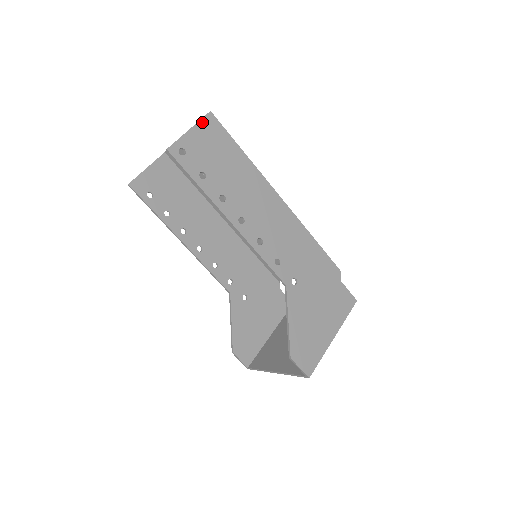
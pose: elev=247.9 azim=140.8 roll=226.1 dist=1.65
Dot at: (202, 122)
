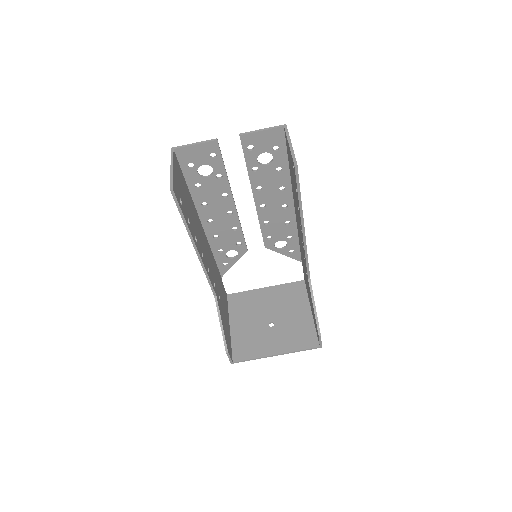
Dot at: occluded
